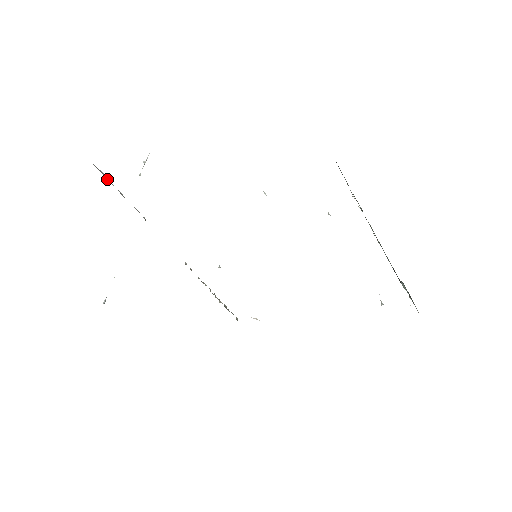
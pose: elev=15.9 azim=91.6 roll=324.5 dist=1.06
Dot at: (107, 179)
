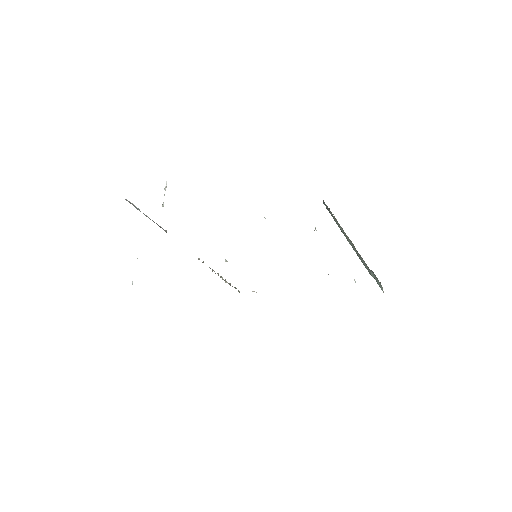
Dot at: (136, 208)
